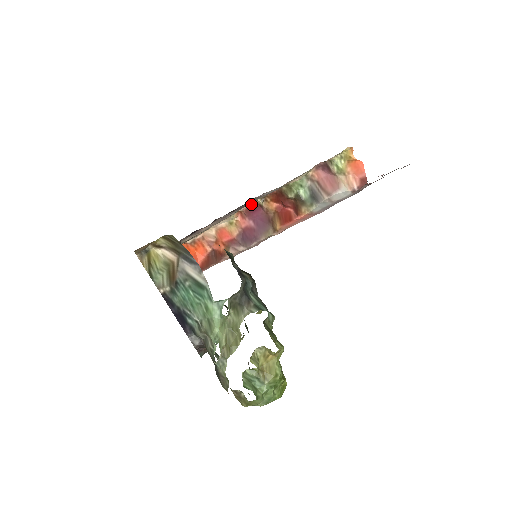
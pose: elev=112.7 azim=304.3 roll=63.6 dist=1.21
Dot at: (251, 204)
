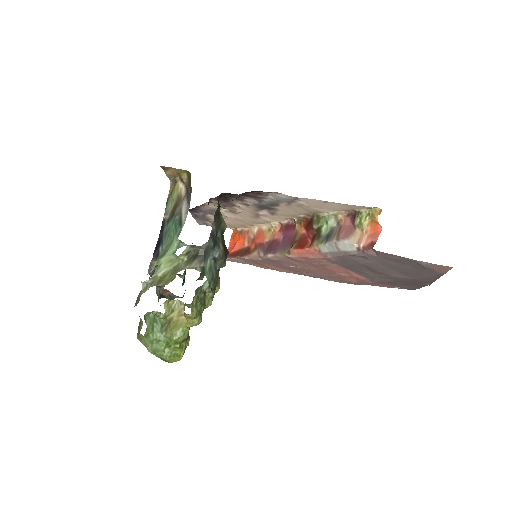
Dot at: (291, 222)
